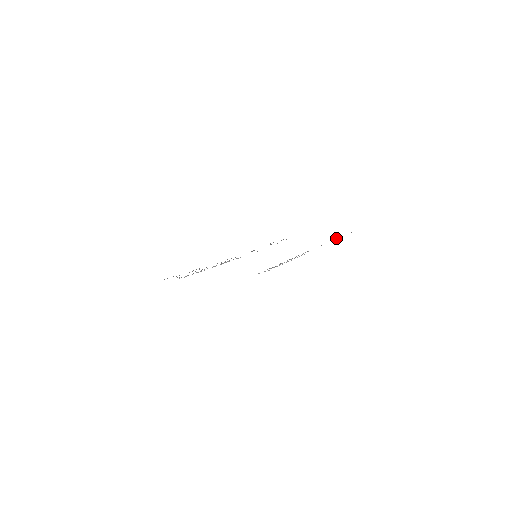
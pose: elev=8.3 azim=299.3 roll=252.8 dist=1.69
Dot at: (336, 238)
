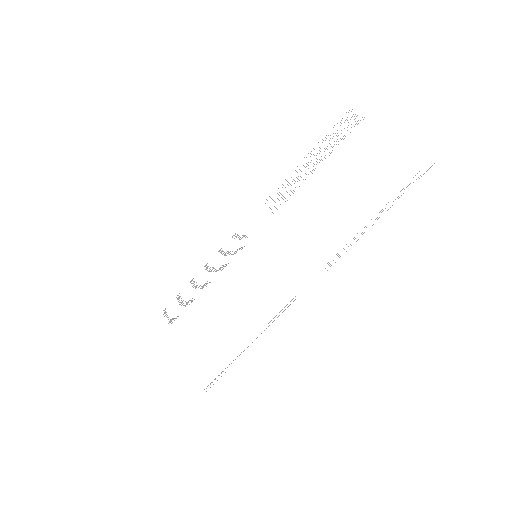
Dot at: occluded
